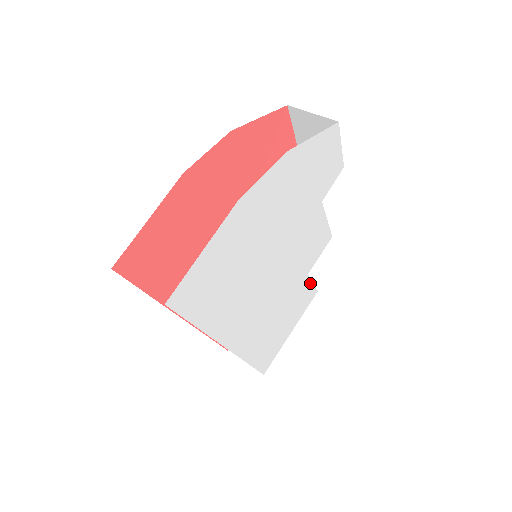
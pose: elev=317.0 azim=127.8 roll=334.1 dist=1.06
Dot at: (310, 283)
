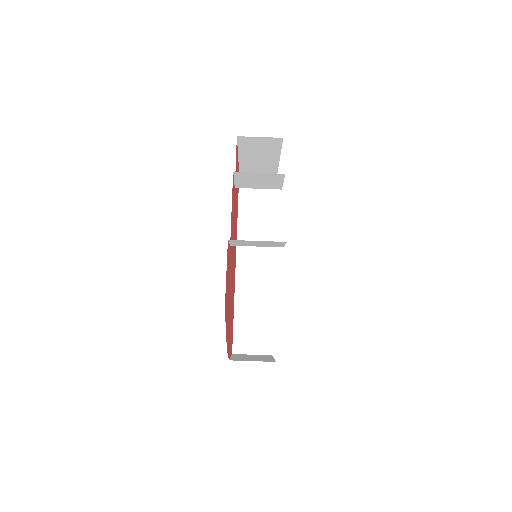
Dot at: occluded
